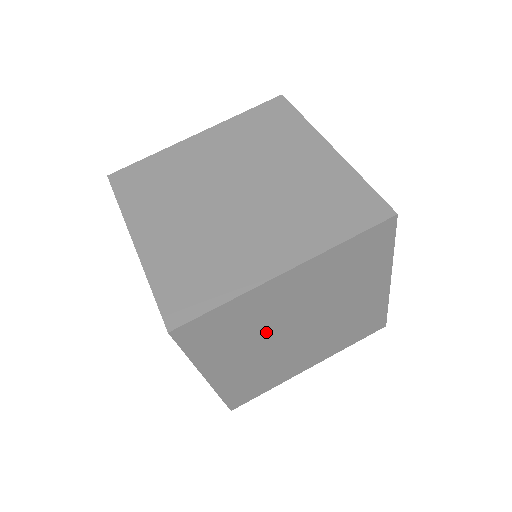
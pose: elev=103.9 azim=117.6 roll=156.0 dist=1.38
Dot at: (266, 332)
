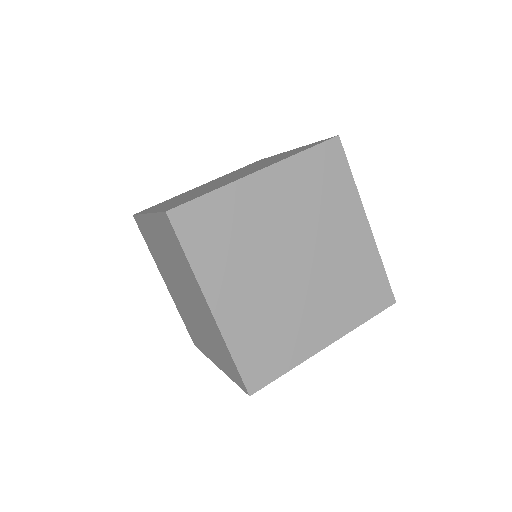
Dot at: (259, 253)
